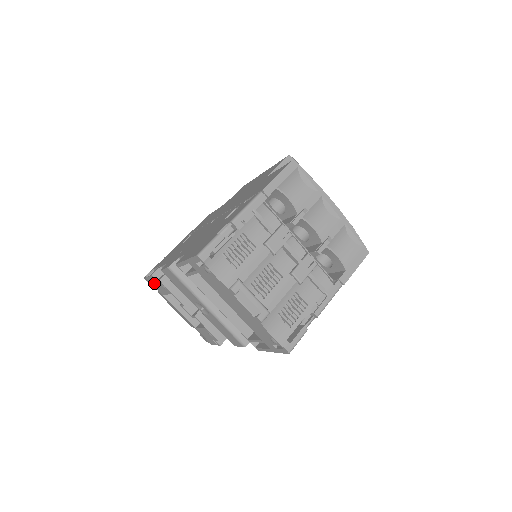
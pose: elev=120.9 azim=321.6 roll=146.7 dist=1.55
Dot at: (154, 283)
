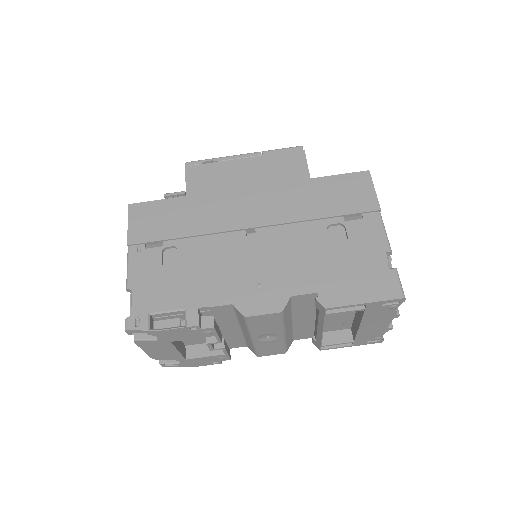
Dot at: (179, 333)
